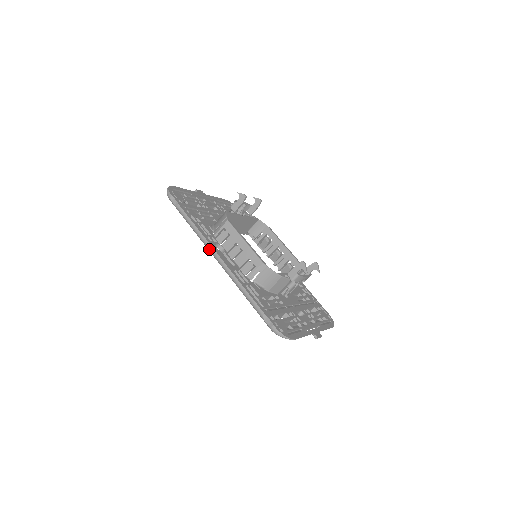
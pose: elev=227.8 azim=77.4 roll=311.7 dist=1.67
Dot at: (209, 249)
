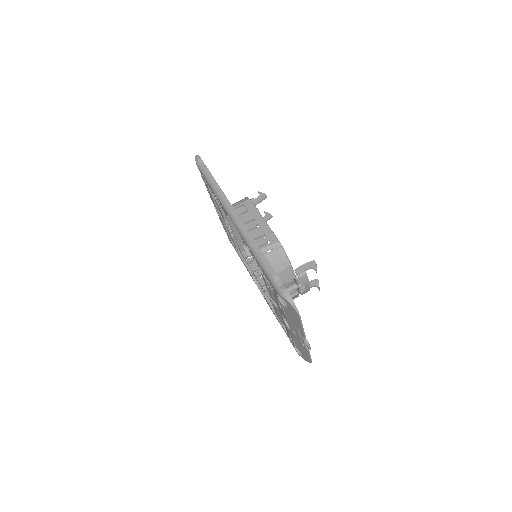
Dot at: (228, 208)
